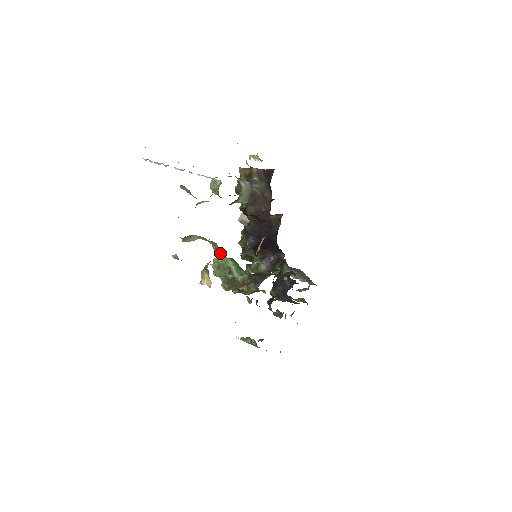
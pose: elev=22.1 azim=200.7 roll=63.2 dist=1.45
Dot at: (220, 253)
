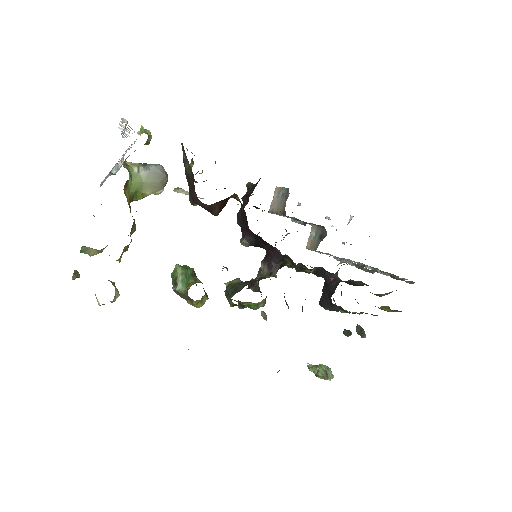
Dot at: occluded
